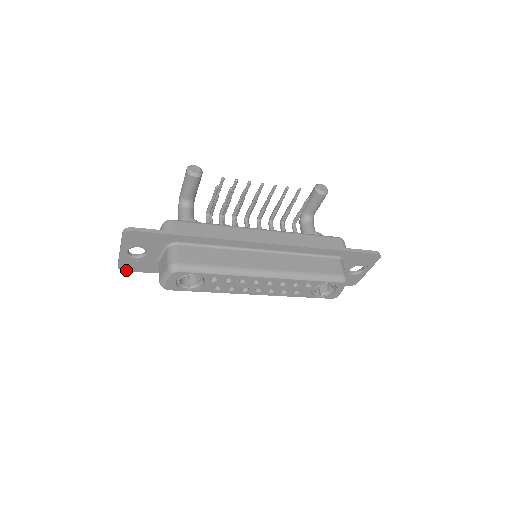
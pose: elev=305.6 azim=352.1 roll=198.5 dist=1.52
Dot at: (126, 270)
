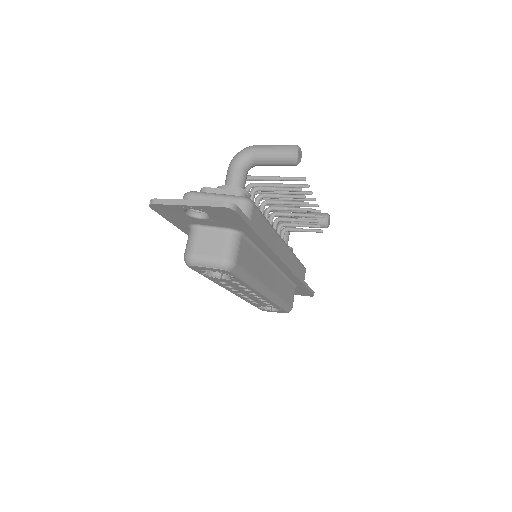
Dot at: (153, 208)
